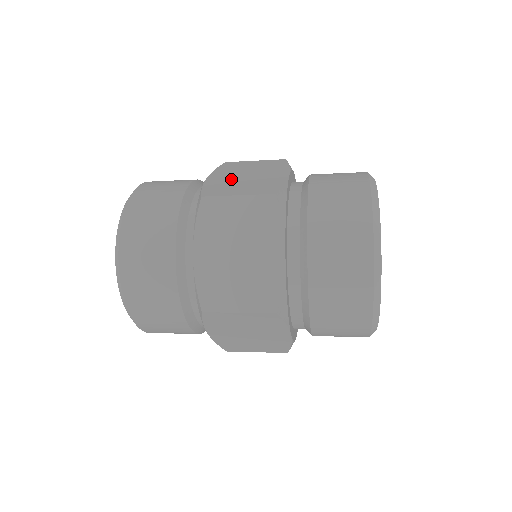
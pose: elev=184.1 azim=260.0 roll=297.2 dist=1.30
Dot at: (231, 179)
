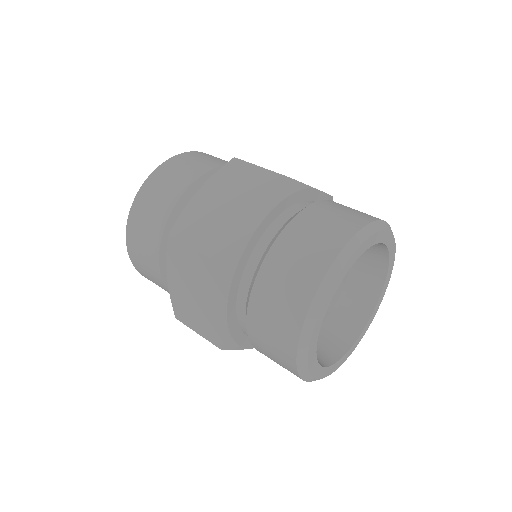
Dot at: (185, 294)
